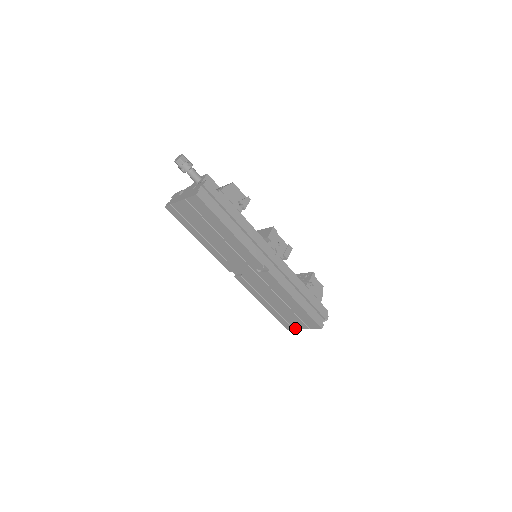
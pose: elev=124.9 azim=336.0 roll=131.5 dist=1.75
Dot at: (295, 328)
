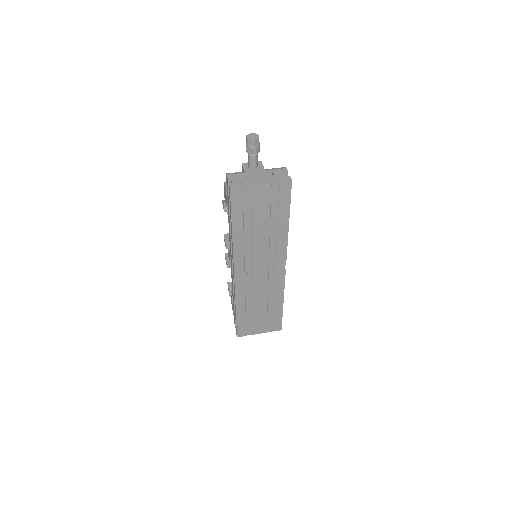
Dot at: (249, 334)
